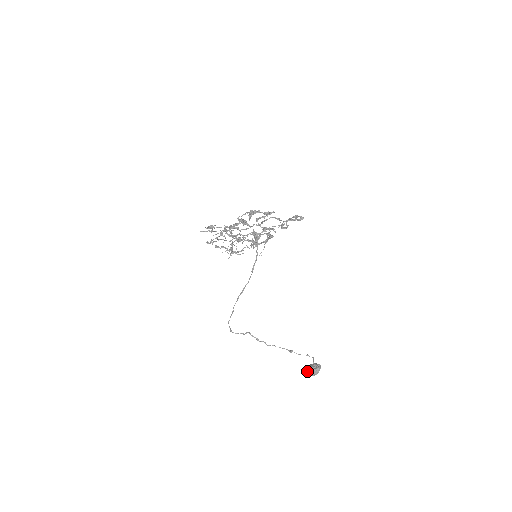
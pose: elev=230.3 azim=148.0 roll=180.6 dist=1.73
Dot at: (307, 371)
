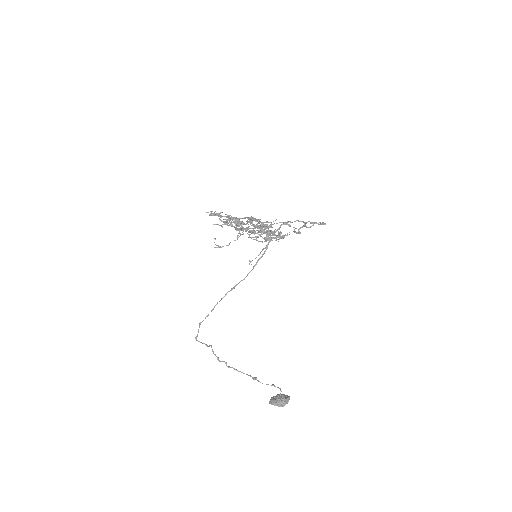
Dot at: (274, 400)
